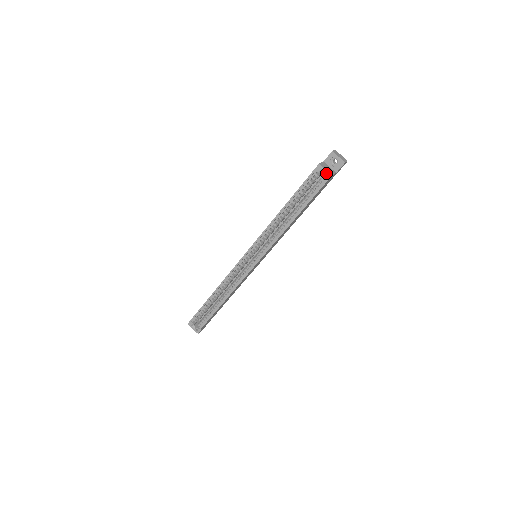
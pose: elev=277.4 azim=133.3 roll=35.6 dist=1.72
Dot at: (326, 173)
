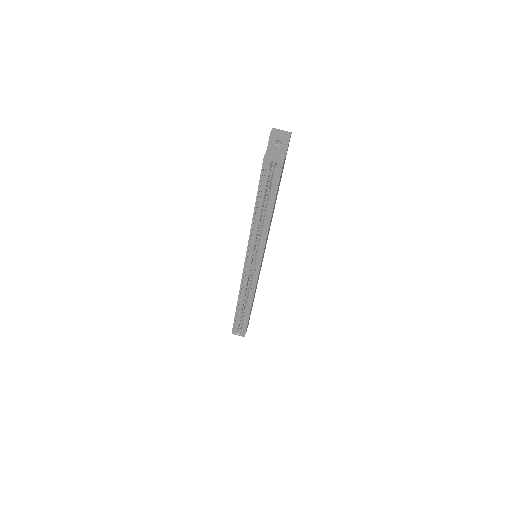
Dot at: (276, 163)
